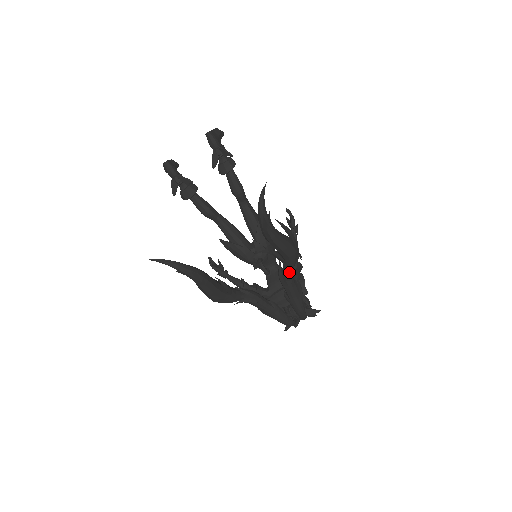
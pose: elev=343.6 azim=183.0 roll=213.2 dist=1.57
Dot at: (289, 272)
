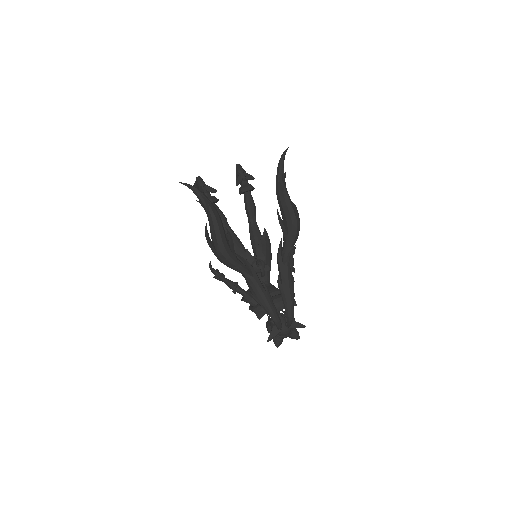
Dot at: (288, 250)
